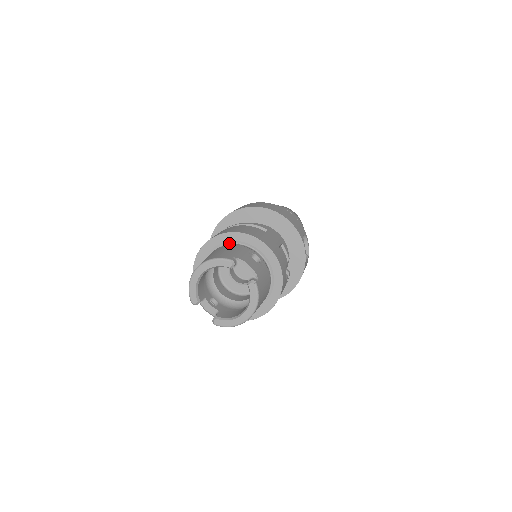
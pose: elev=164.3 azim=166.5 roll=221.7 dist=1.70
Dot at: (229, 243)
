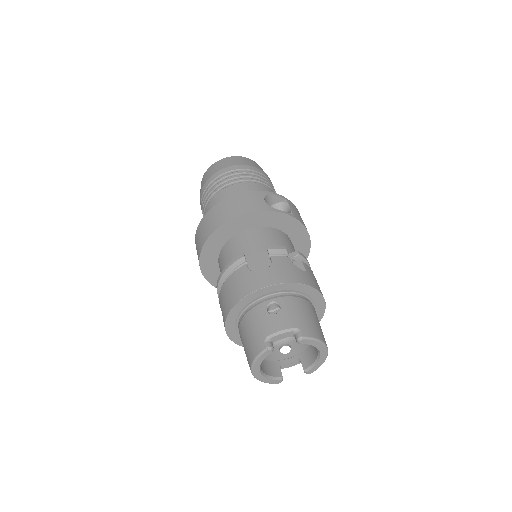
Dot at: (240, 314)
